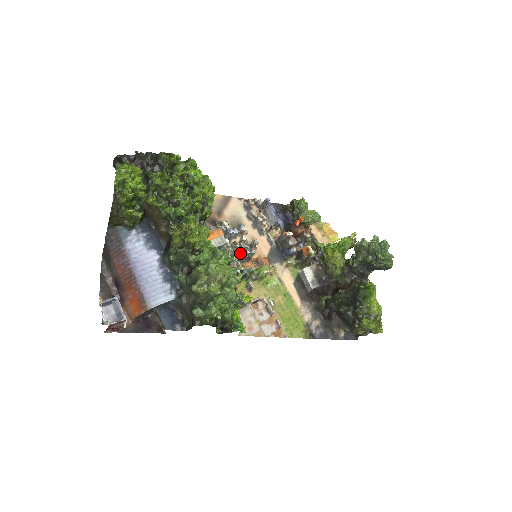
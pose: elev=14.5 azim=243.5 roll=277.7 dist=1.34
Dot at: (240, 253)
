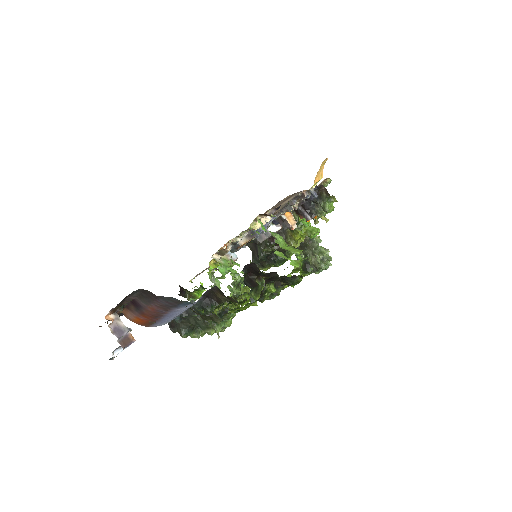
Dot at: occluded
